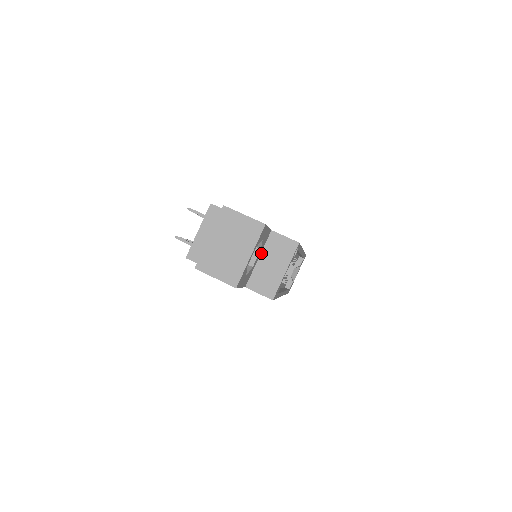
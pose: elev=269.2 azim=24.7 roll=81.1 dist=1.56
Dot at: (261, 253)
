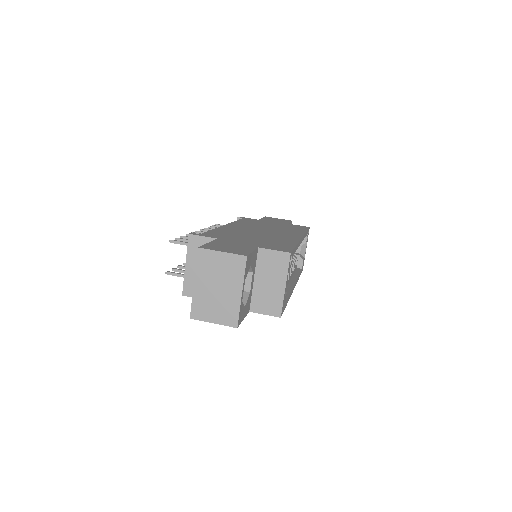
Dot at: (255, 274)
